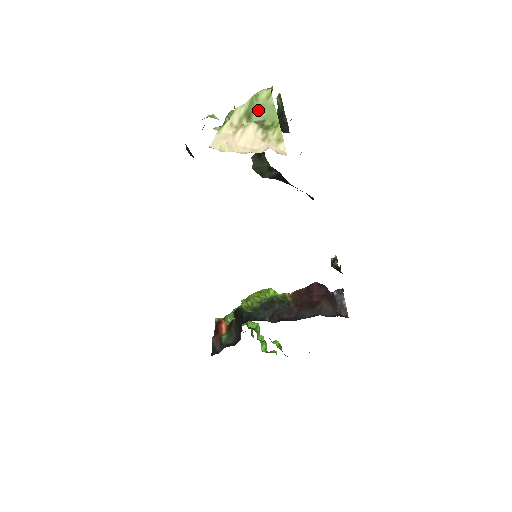
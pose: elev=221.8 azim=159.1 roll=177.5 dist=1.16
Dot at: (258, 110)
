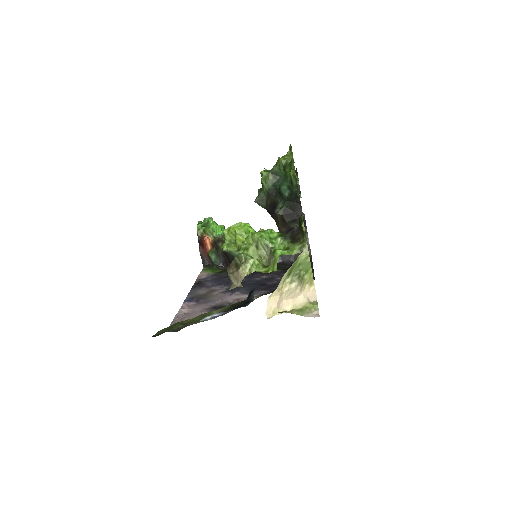
Dot at: (297, 267)
